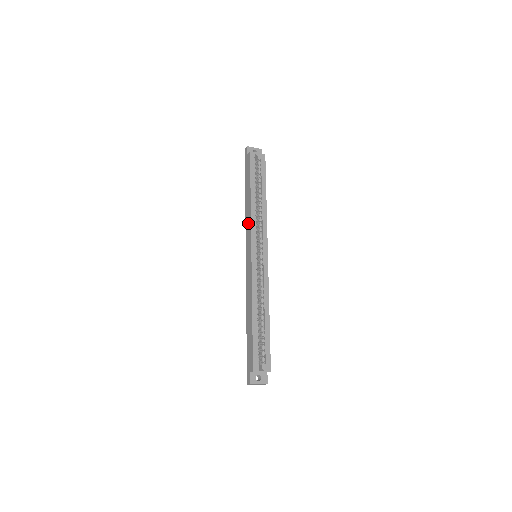
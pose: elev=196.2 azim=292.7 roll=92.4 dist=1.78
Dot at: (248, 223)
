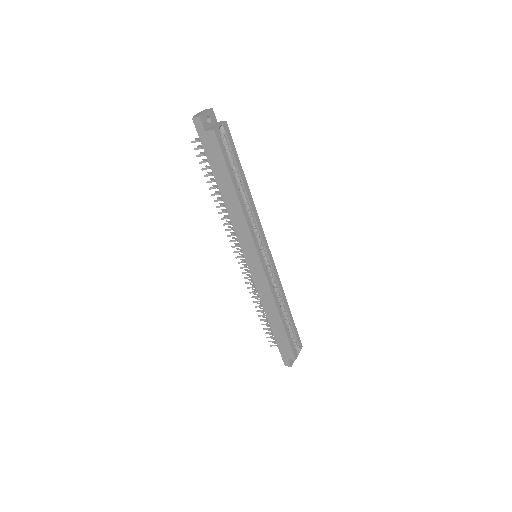
Dot at: (241, 228)
